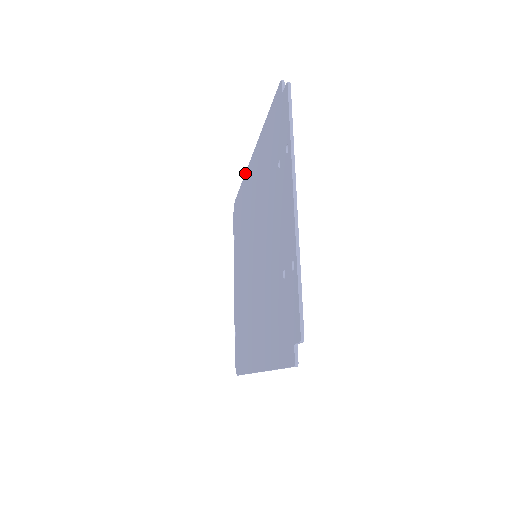
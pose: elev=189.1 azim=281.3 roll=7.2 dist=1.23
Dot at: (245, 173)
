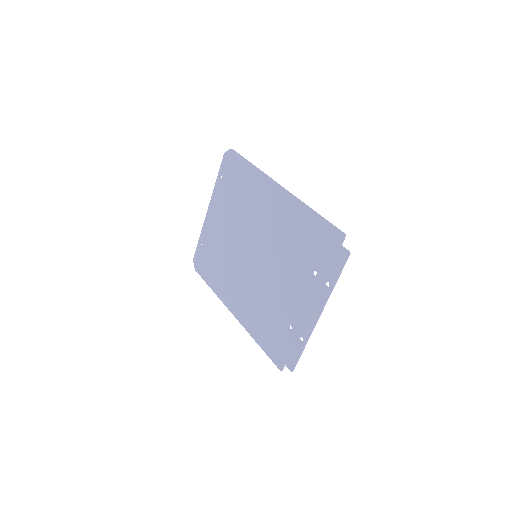
Dot at: (263, 173)
